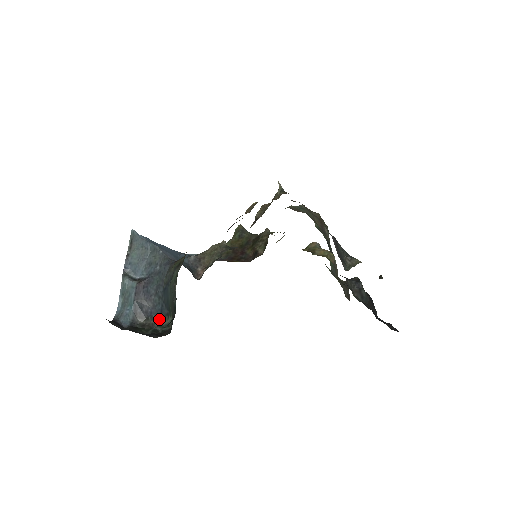
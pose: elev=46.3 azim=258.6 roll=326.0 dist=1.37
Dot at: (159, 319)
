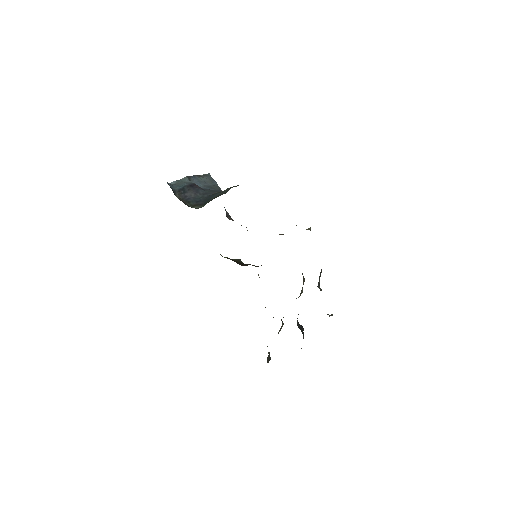
Dot at: (191, 204)
